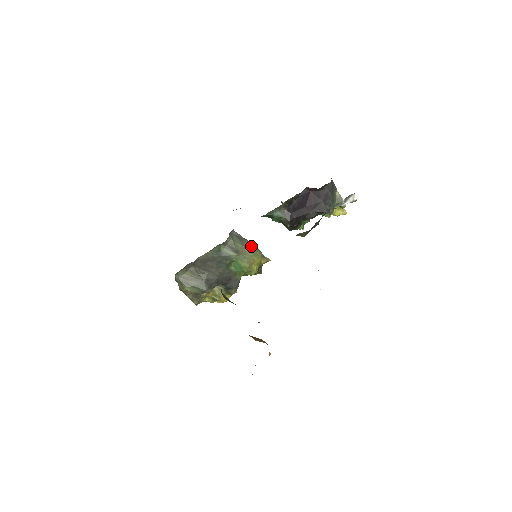
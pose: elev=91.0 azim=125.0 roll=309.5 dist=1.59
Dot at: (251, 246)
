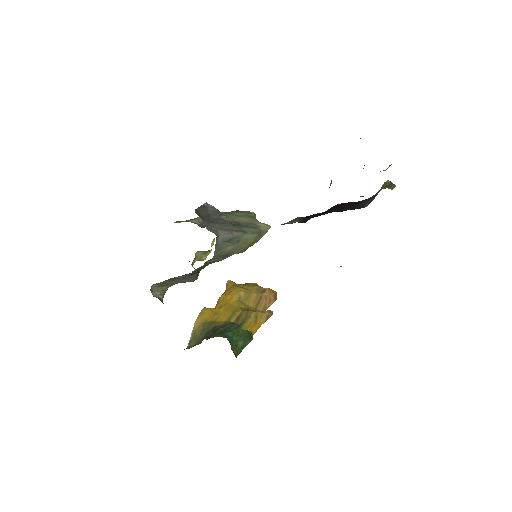
Dot at: (245, 236)
